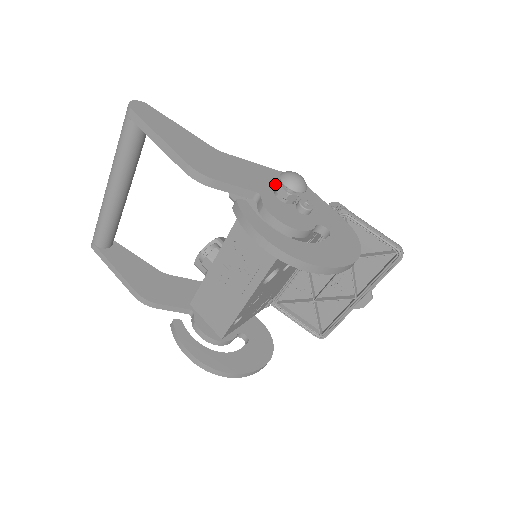
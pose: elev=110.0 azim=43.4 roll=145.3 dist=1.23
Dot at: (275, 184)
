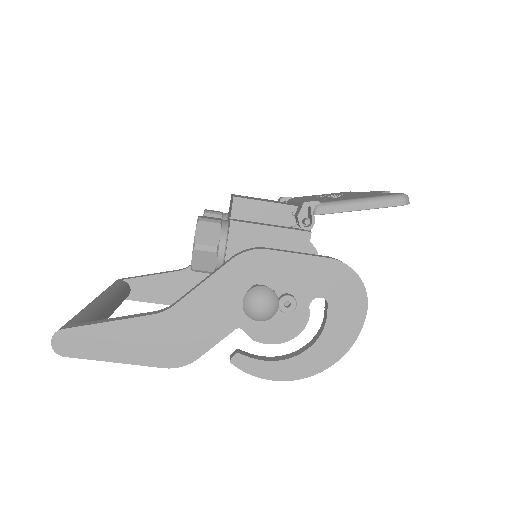
Dot at: (240, 293)
